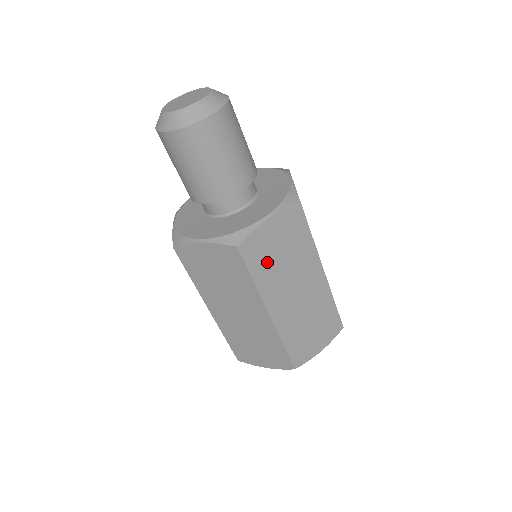
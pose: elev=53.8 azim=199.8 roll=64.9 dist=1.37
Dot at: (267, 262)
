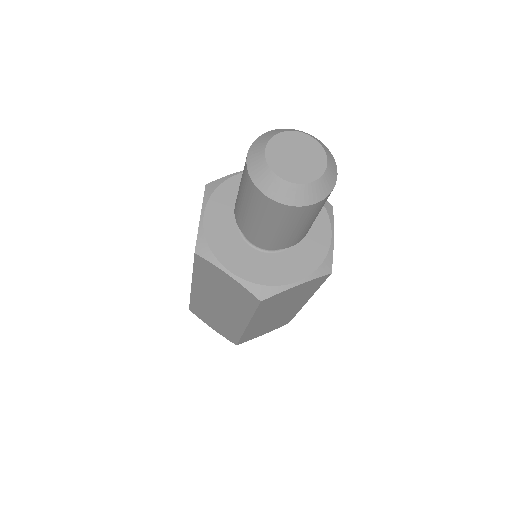
Dot at: occluded
